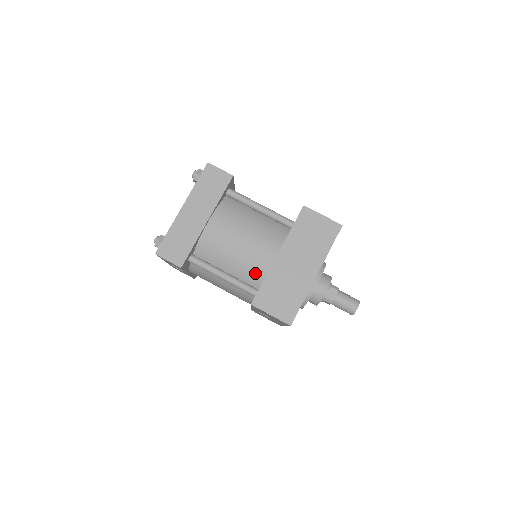
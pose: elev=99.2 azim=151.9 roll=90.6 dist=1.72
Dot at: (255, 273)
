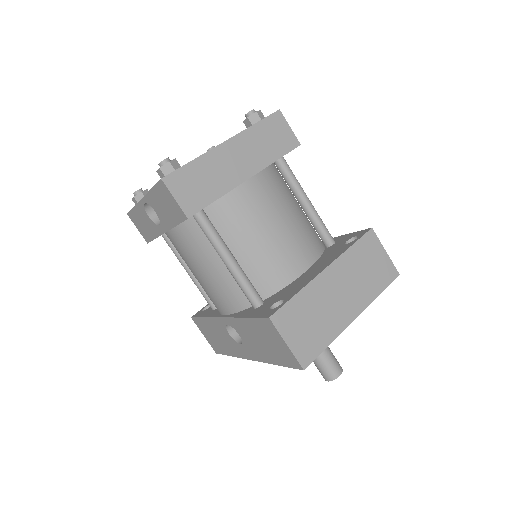
Dot at: (271, 277)
